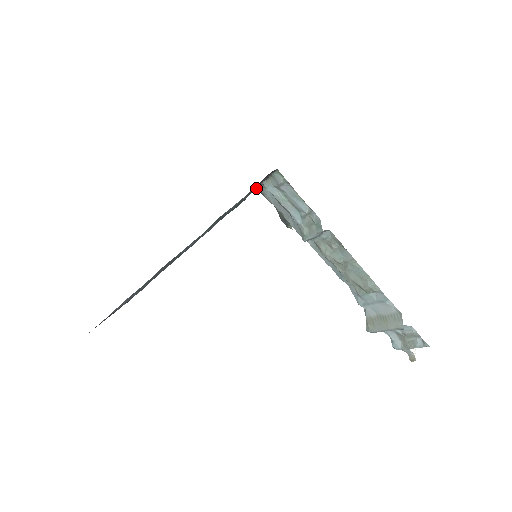
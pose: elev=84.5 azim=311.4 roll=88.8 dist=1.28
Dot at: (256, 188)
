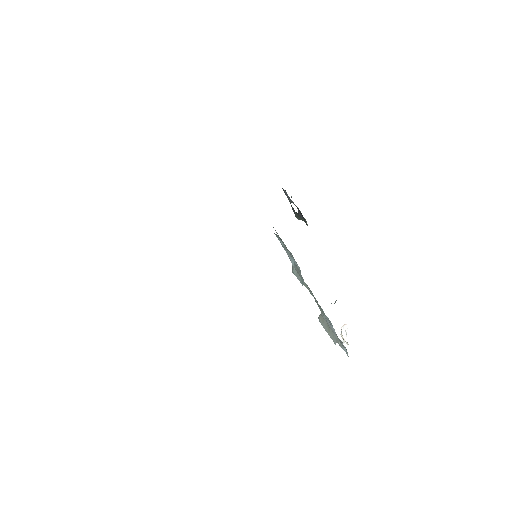
Dot at: occluded
